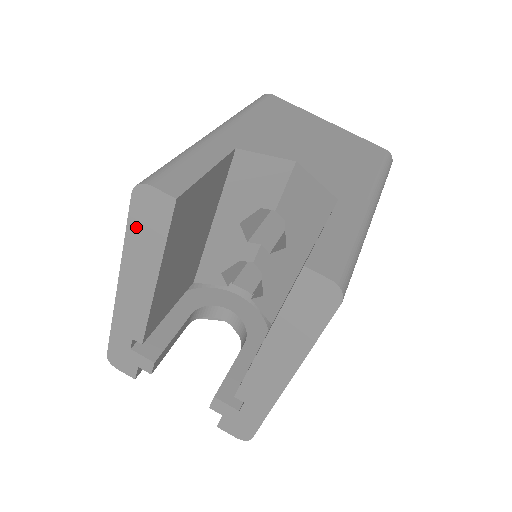
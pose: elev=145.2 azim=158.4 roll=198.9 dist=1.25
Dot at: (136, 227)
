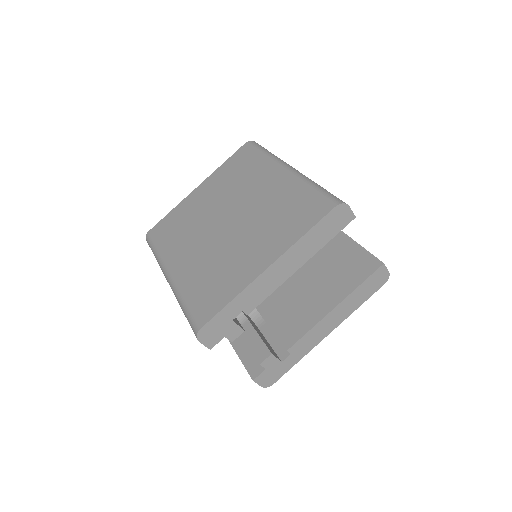
Dot at: (320, 228)
